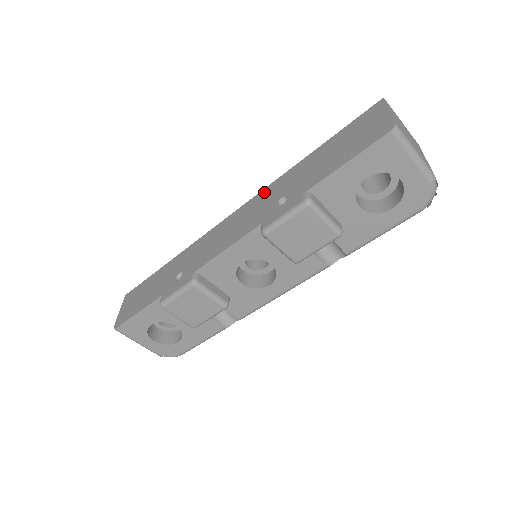
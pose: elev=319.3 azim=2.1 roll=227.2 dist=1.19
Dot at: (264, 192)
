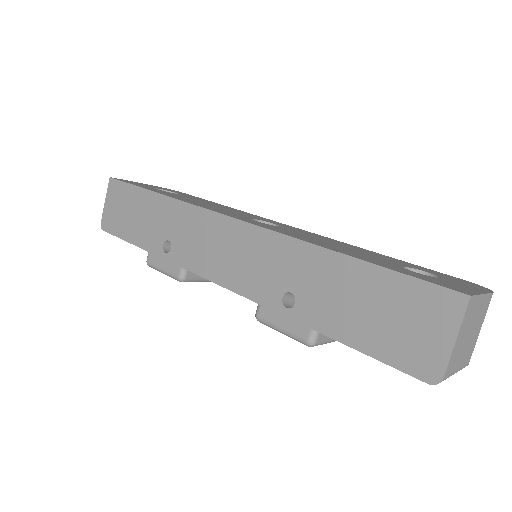
Dot at: (277, 242)
